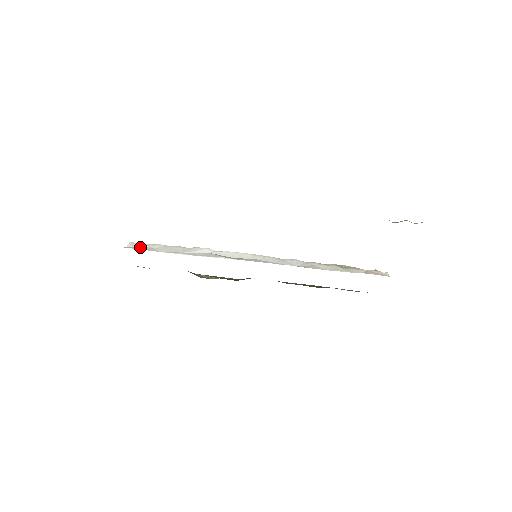
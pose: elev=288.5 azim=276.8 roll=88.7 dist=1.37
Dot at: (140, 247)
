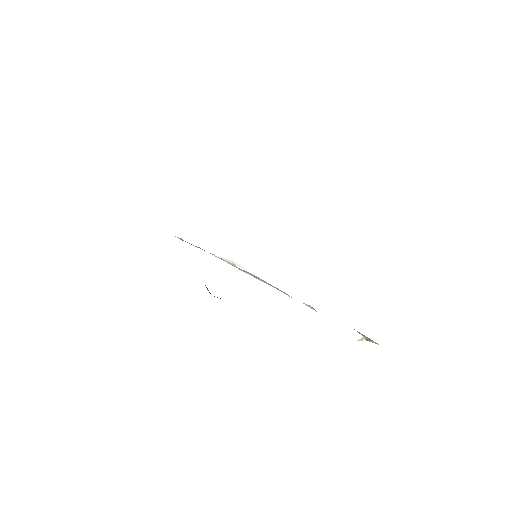
Dot at: occluded
